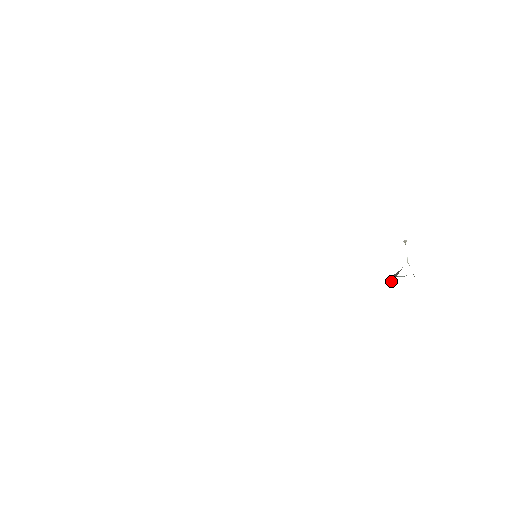
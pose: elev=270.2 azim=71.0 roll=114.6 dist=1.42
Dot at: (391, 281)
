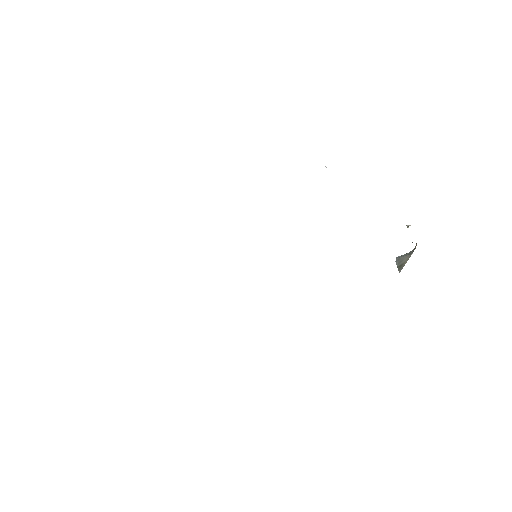
Dot at: (399, 266)
